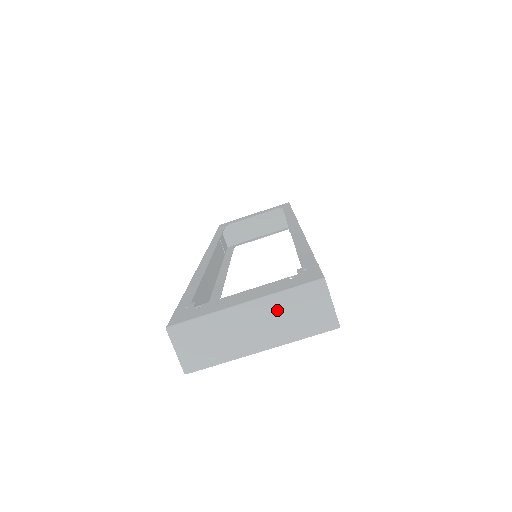
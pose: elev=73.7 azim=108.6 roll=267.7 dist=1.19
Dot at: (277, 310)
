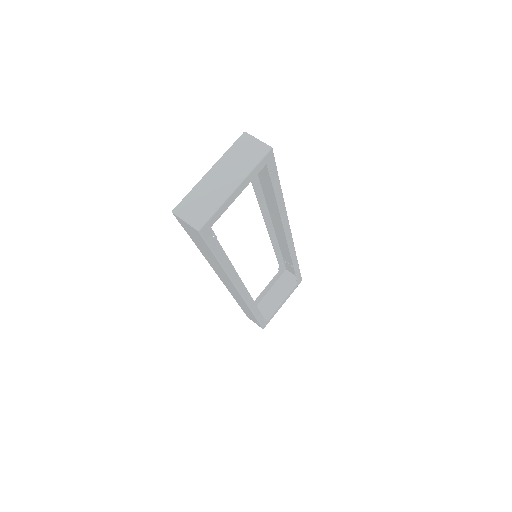
Dot at: (230, 161)
